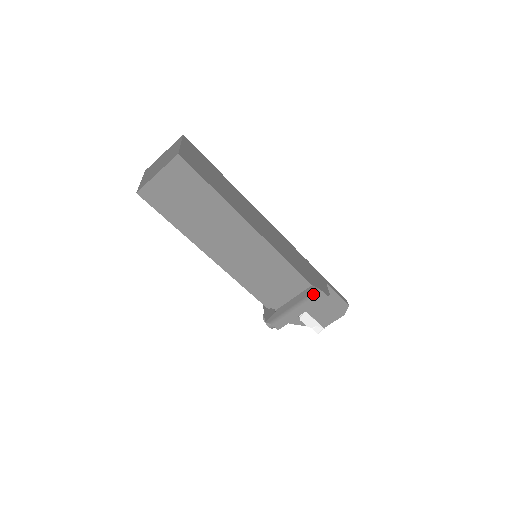
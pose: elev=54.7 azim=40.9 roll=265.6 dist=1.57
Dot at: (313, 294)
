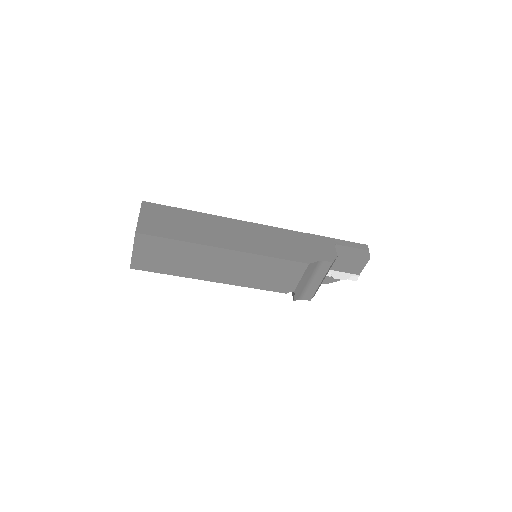
Dot at: (318, 266)
